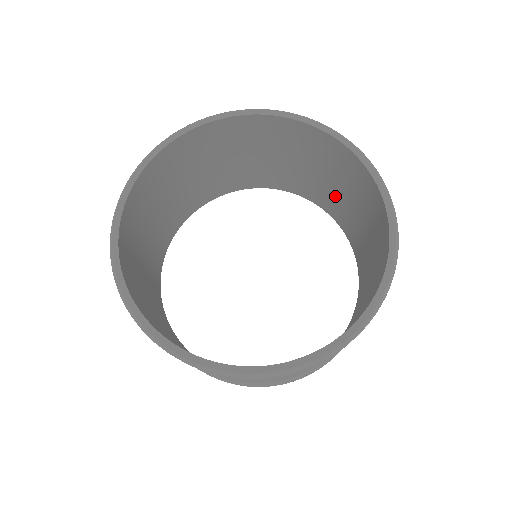
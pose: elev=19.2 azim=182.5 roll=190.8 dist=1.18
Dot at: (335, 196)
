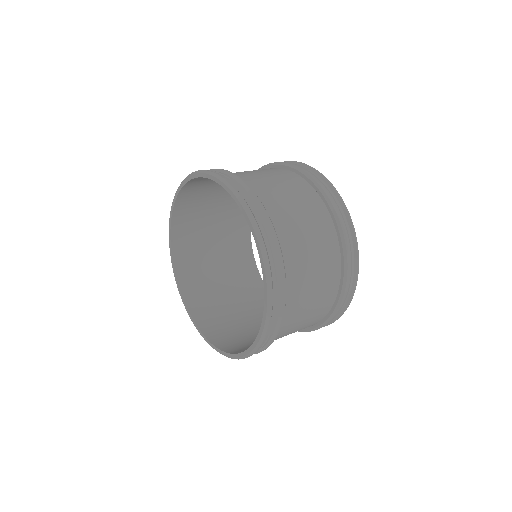
Dot at: (292, 184)
